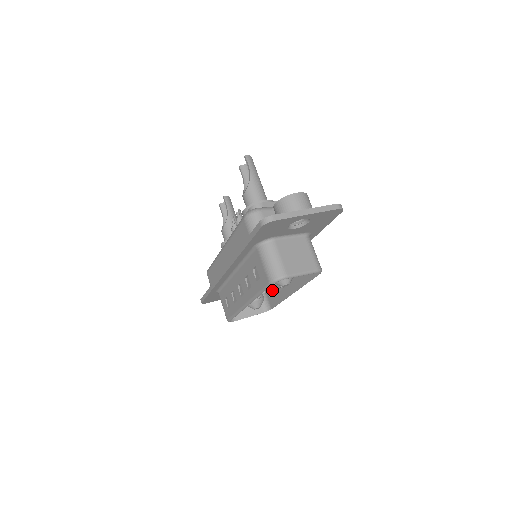
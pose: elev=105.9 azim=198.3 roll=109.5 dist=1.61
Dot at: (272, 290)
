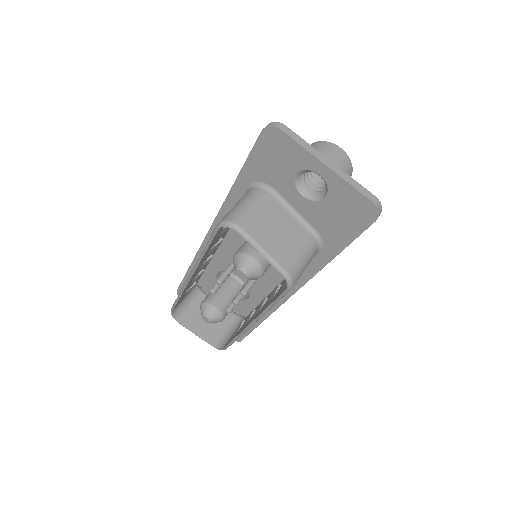
Dot at: (242, 325)
